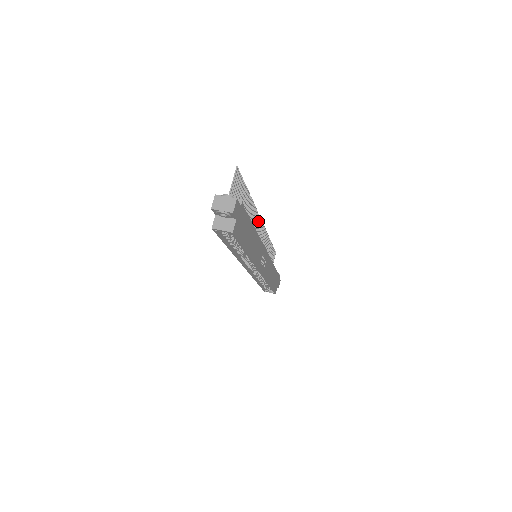
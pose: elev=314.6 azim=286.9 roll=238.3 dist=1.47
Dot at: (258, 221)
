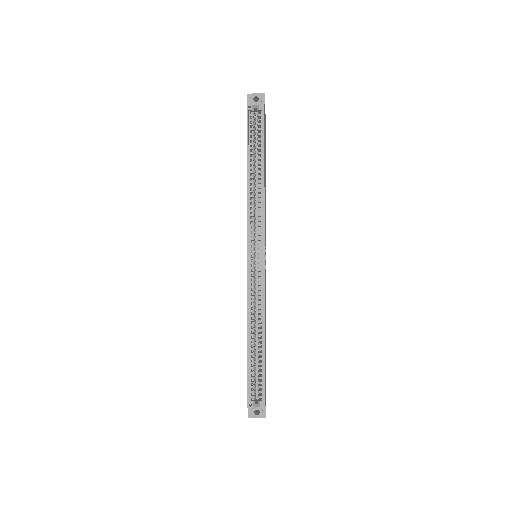
Dot at: occluded
